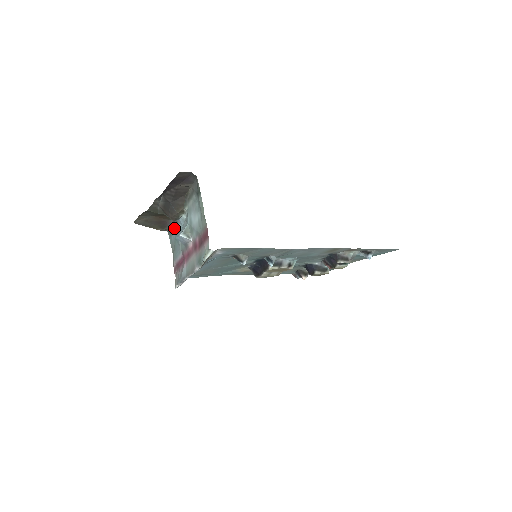
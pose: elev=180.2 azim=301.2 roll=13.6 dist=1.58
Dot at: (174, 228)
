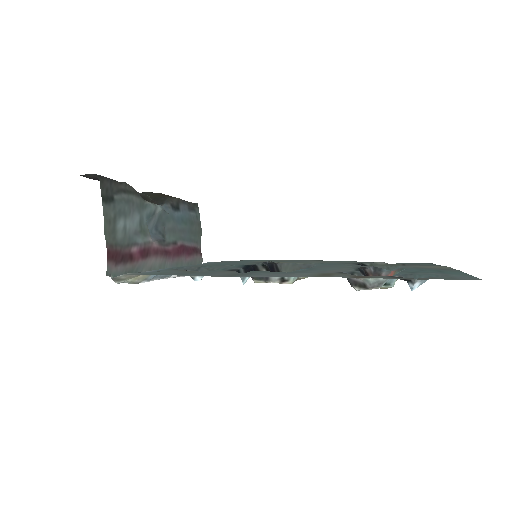
Dot at: (182, 208)
